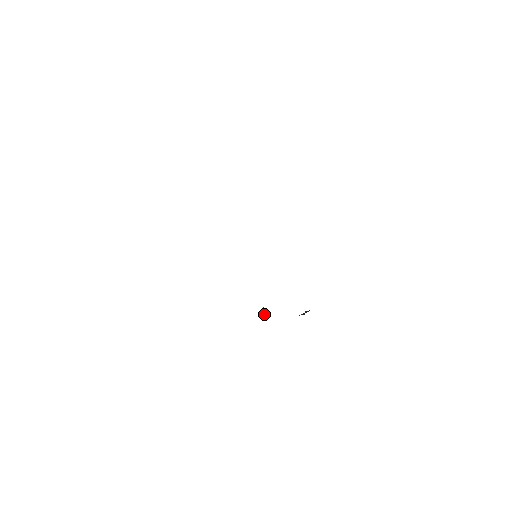
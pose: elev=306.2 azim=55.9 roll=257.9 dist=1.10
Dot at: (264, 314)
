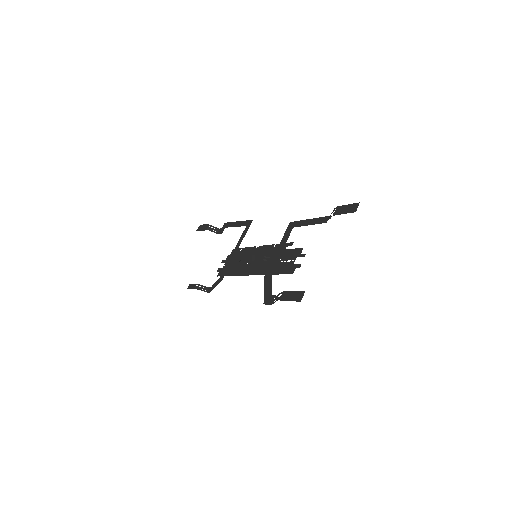
Dot at: occluded
